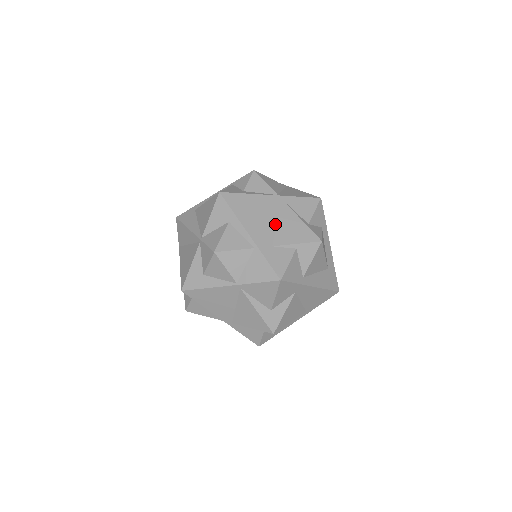
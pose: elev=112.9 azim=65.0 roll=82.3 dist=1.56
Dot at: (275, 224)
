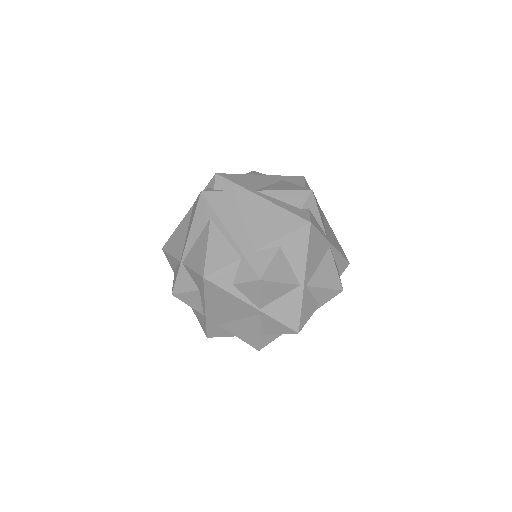
Dot at: (235, 319)
